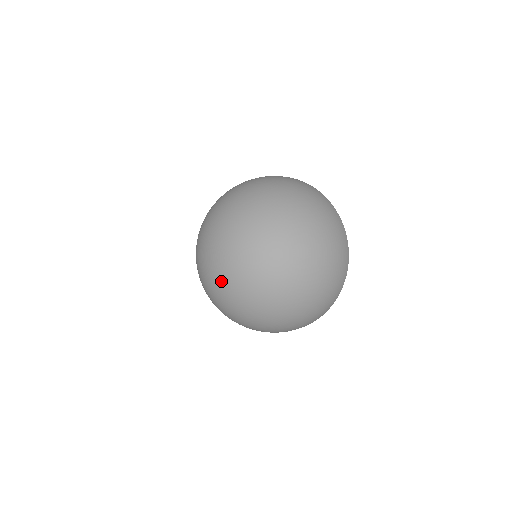
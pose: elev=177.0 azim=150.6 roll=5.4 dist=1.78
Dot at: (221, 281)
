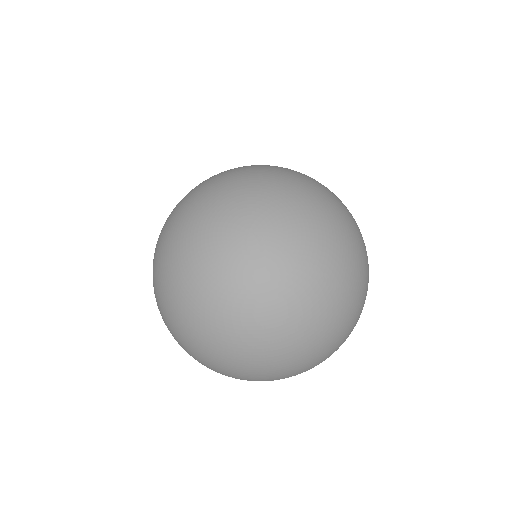
Dot at: (213, 258)
